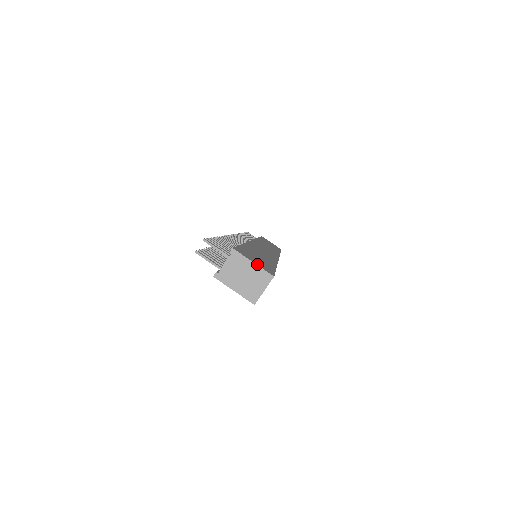
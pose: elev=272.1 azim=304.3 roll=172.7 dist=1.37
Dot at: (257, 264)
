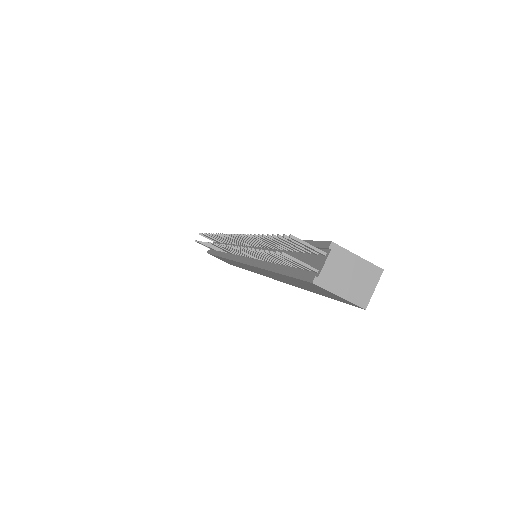
Dot at: (360, 258)
